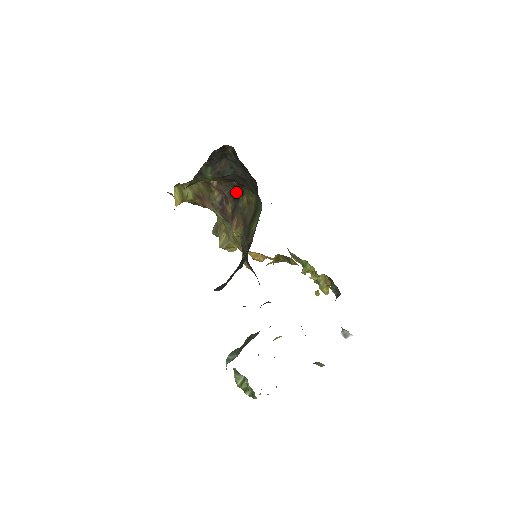
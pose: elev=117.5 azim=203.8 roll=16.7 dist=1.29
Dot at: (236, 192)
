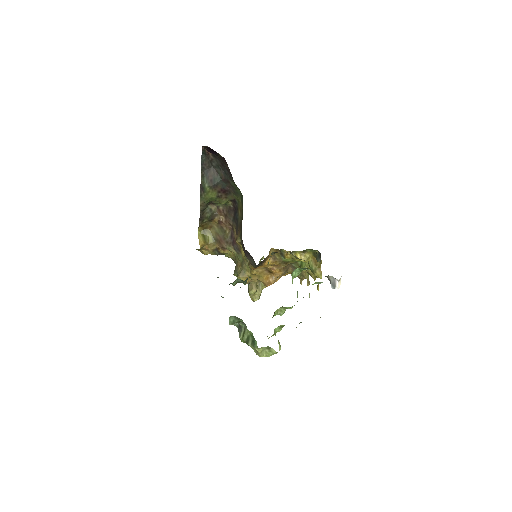
Dot at: (235, 214)
